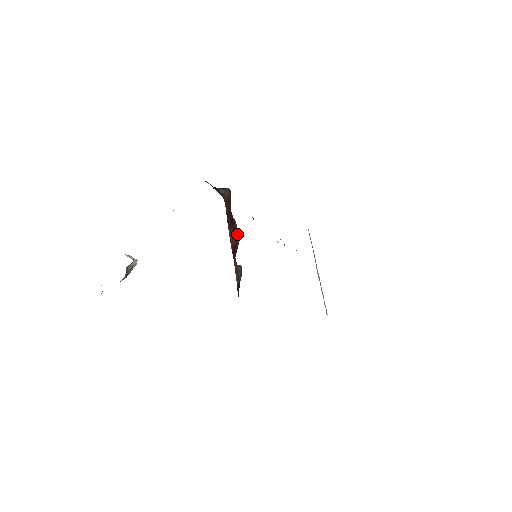
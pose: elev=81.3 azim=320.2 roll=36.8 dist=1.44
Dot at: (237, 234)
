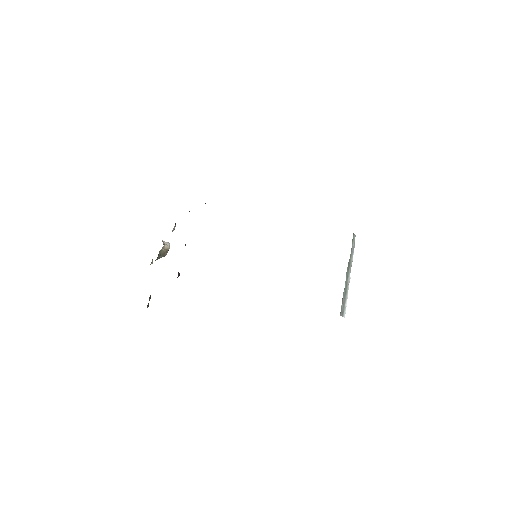
Dot at: occluded
